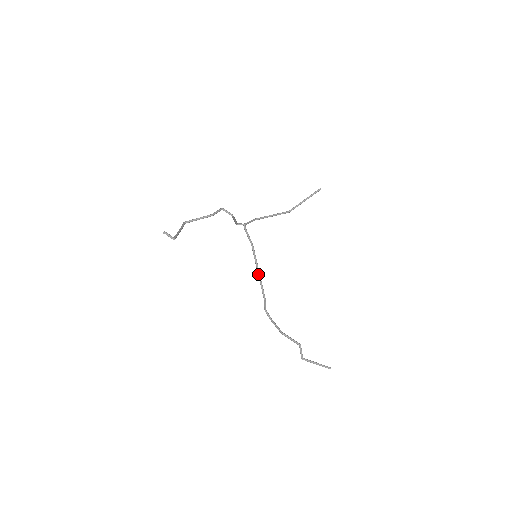
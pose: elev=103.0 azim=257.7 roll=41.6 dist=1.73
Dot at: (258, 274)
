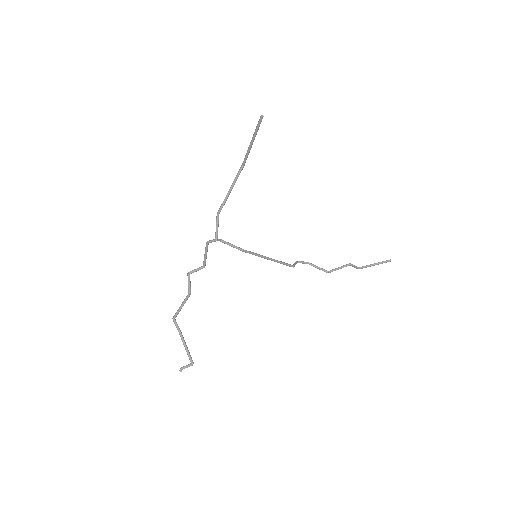
Dot at: occluded
